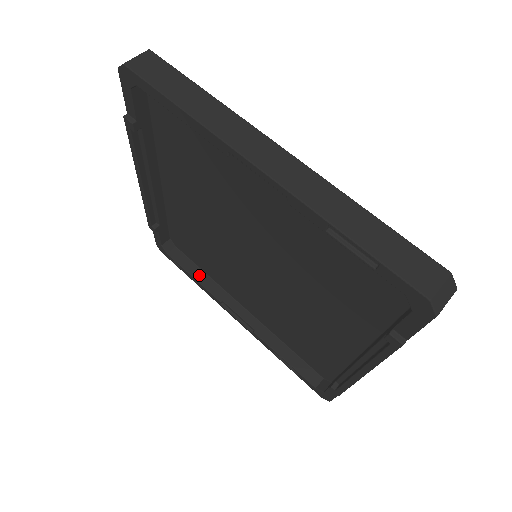
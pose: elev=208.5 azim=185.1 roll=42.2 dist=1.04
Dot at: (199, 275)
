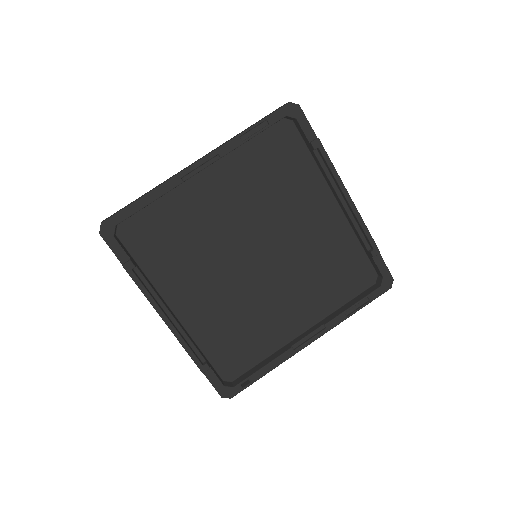
Dot at: (263, 363)
